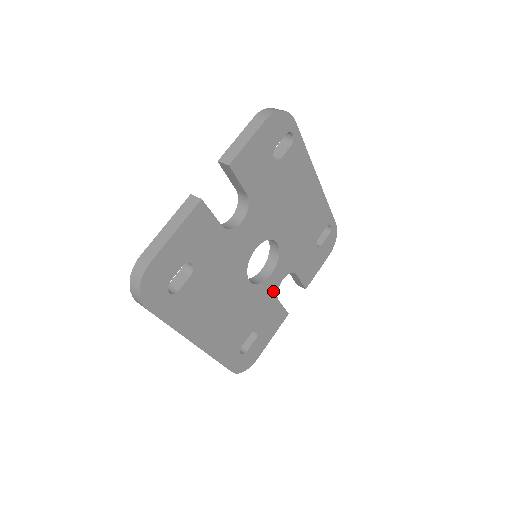
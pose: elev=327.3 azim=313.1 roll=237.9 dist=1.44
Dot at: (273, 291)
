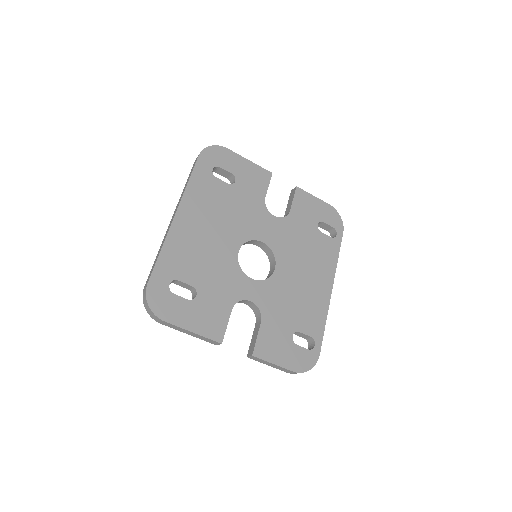
Dot at: (238, 294)
